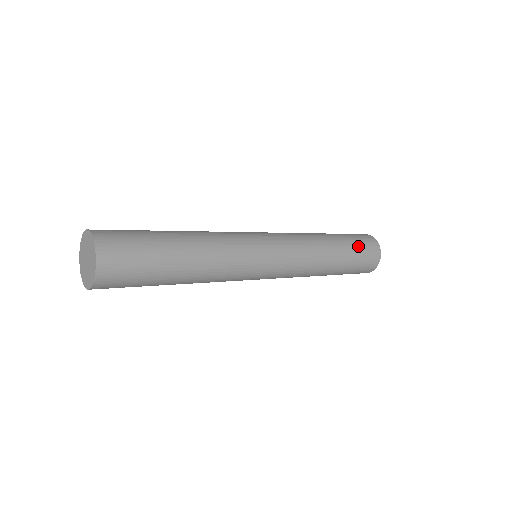
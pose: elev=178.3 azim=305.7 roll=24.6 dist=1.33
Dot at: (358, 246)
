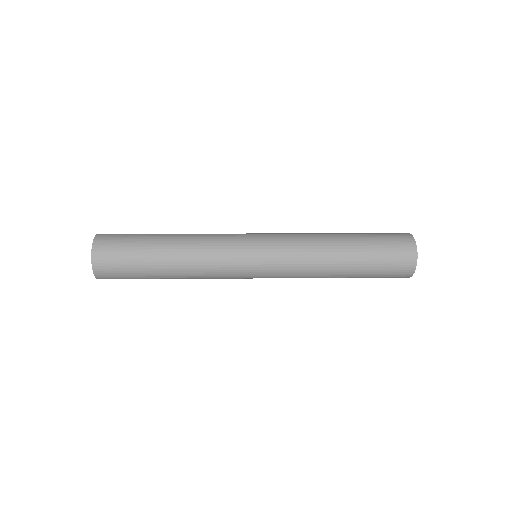
Dot at: (378, 238)
